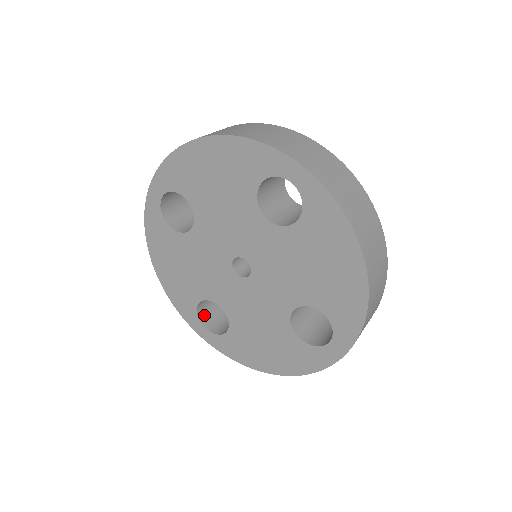
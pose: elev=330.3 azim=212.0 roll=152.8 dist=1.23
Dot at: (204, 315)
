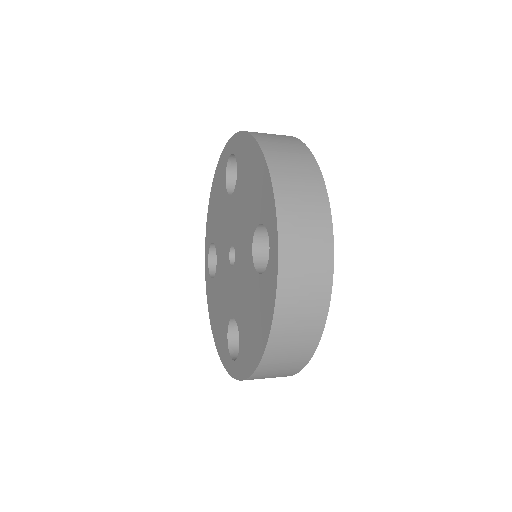
Dot at: occluded
